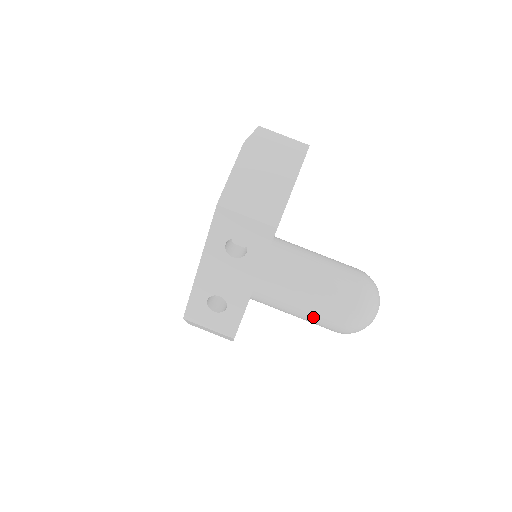
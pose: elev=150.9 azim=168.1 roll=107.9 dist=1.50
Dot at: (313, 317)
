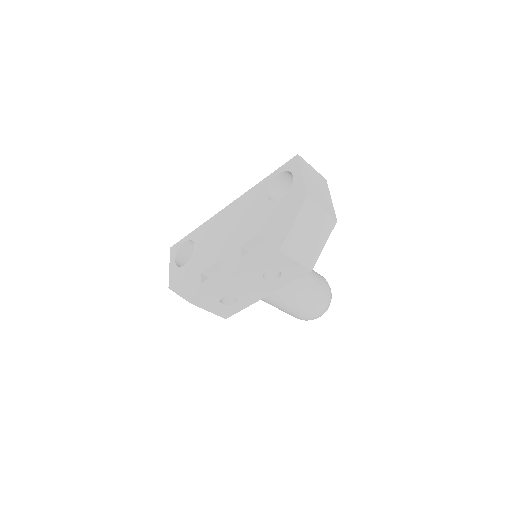
Dot at: (291, 312)
